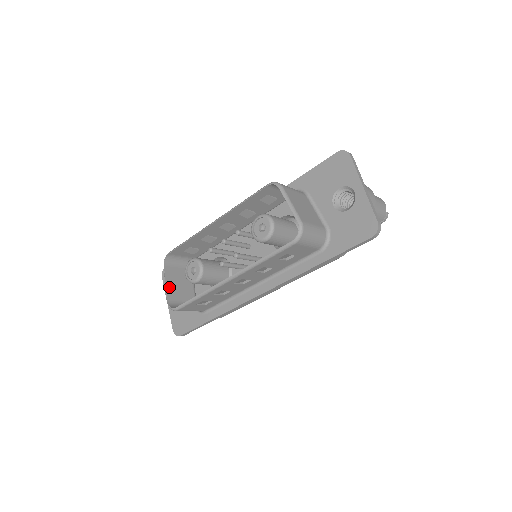
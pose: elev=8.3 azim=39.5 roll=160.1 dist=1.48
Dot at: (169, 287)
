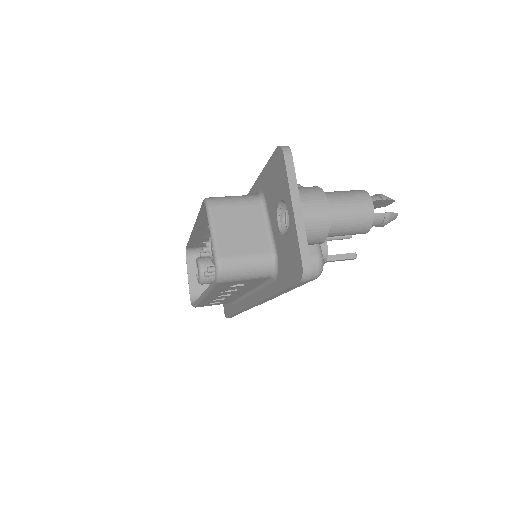
Dot at: (193, 280)
